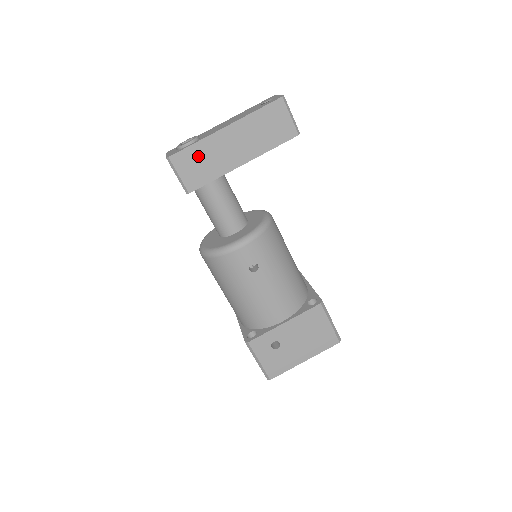
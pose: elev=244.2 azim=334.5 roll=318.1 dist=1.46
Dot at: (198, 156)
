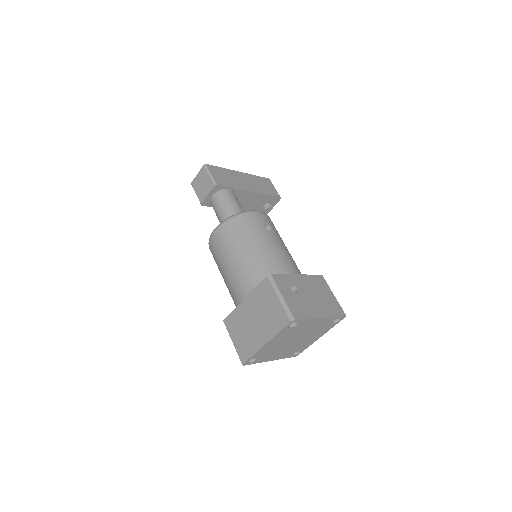
Dot at: (224, 173)
